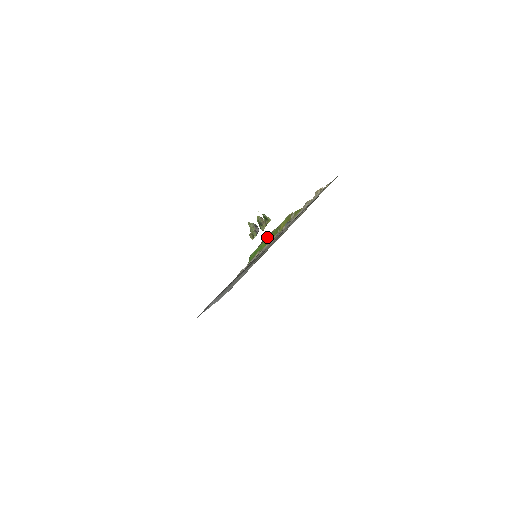
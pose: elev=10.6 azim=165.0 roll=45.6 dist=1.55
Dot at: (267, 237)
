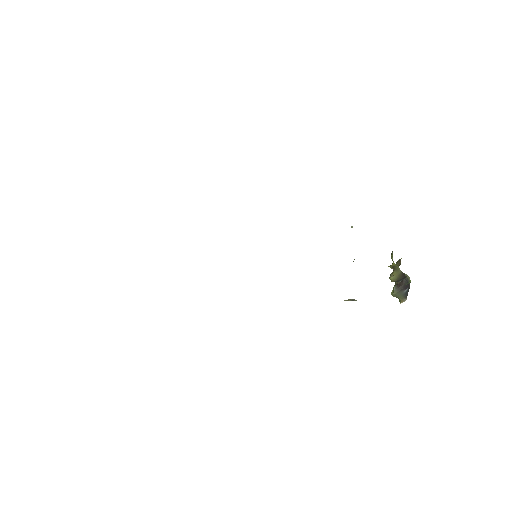
Dot at: occluded
